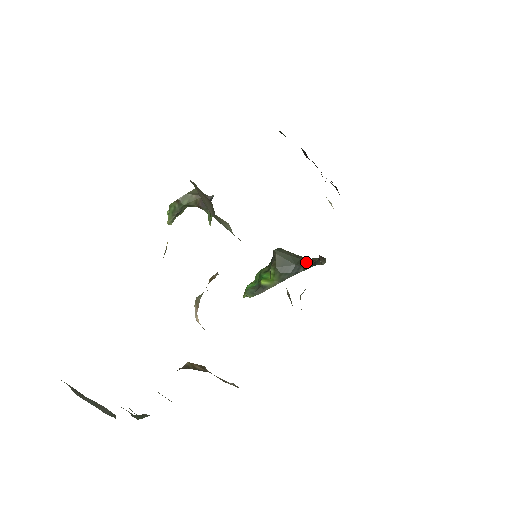
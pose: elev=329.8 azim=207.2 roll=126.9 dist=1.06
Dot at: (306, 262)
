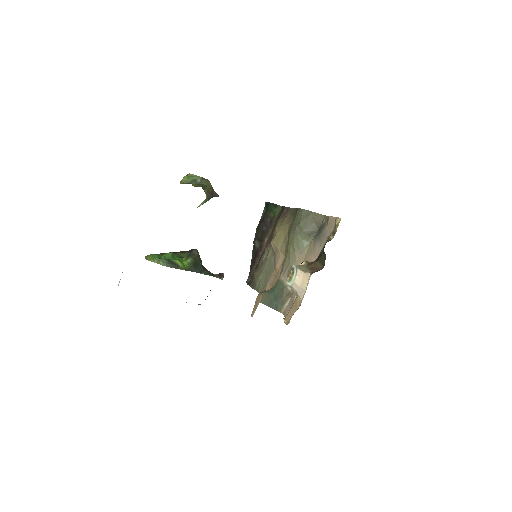
Dot at: (207, 270)
